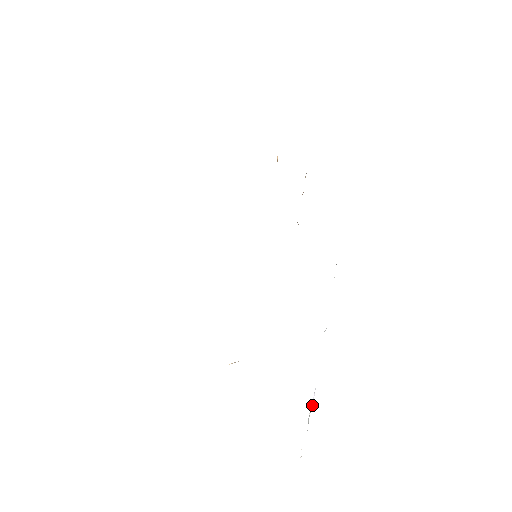
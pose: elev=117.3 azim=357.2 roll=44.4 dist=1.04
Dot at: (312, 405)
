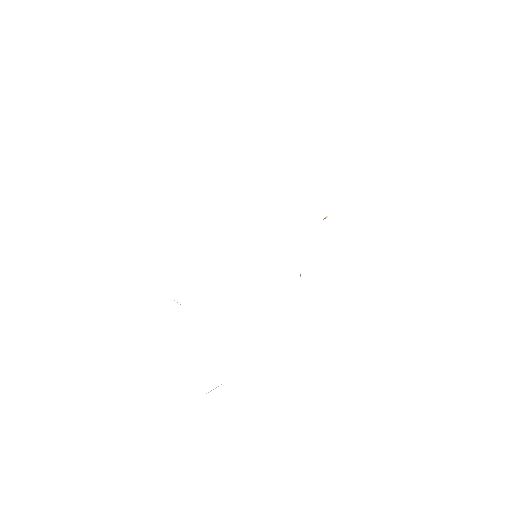
Dot at: occluded
